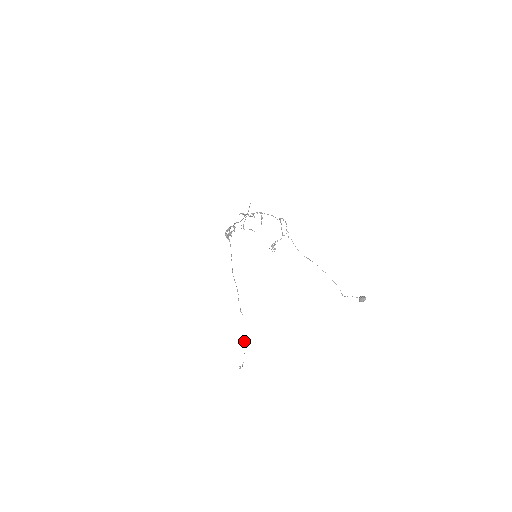
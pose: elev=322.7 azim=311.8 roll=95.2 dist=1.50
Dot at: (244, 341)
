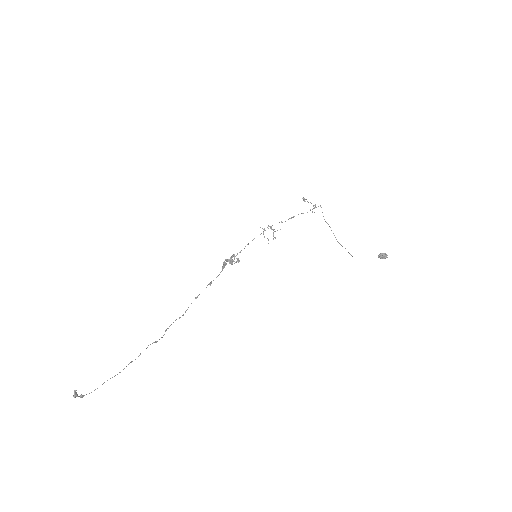
Dot at: (131, 361)
